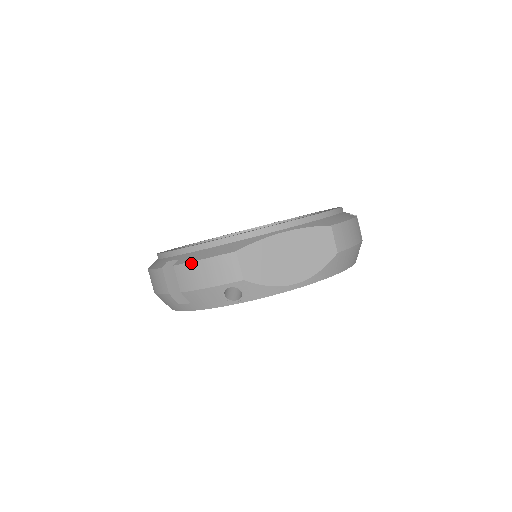
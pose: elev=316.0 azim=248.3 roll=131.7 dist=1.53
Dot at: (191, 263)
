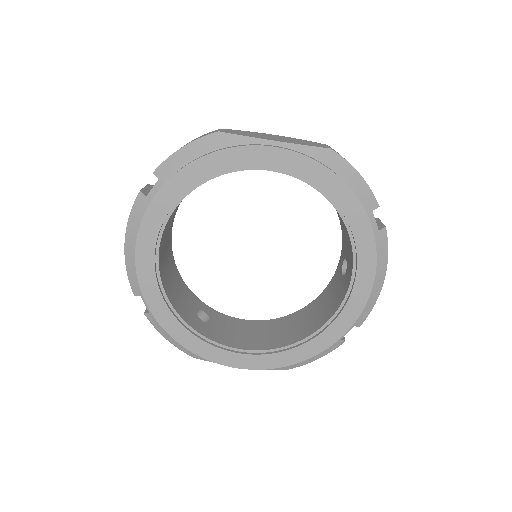
Dot at: (158, 330)
